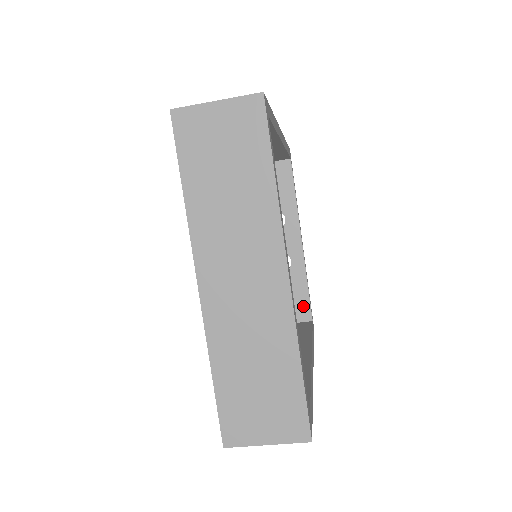
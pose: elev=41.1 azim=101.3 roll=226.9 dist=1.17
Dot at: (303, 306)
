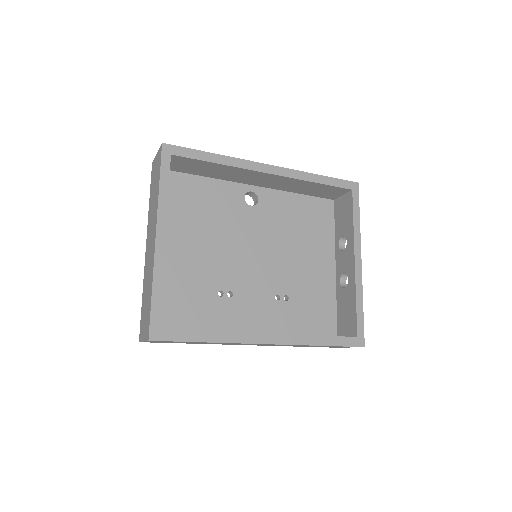
Dot at: (352, 322)
